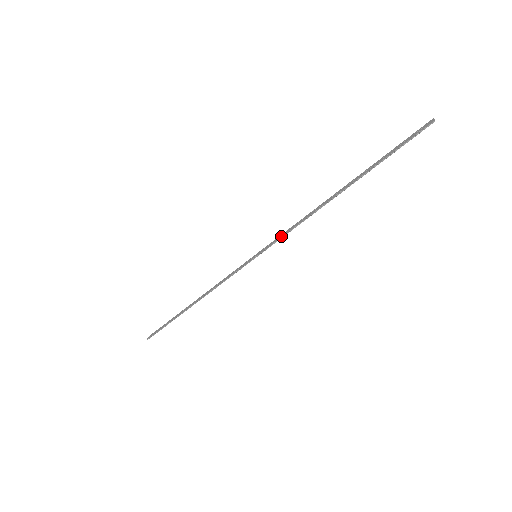
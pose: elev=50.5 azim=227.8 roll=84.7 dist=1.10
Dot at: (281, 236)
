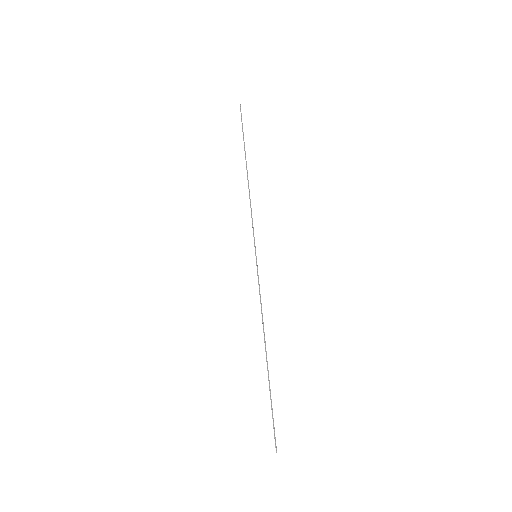
Dot at: (252, 225)
